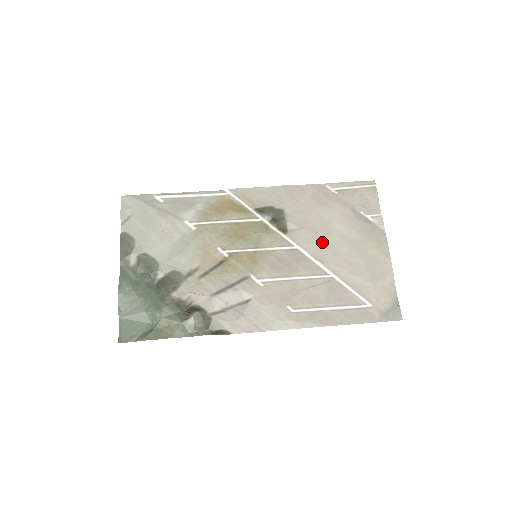
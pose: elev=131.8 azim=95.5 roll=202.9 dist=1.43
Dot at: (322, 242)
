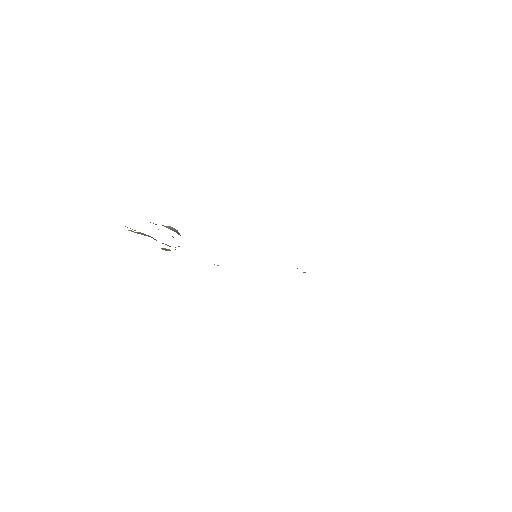
Dot at: occluded
